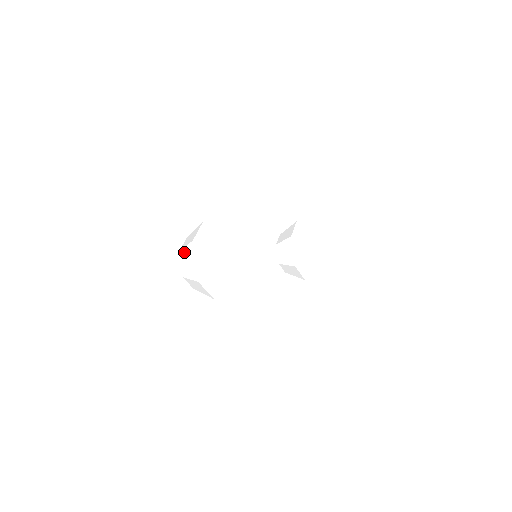
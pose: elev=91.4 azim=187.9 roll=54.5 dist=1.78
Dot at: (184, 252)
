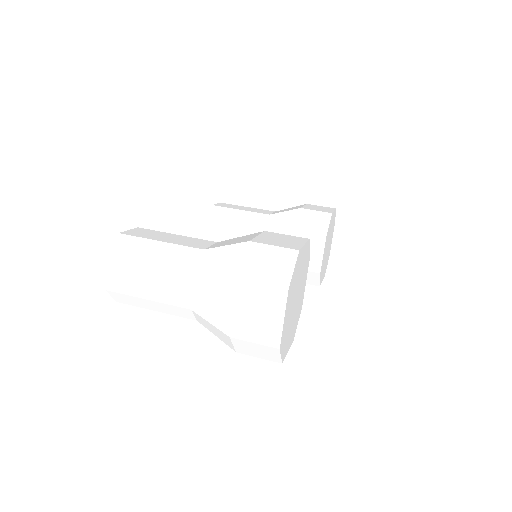
Dot at: (208, 281)
